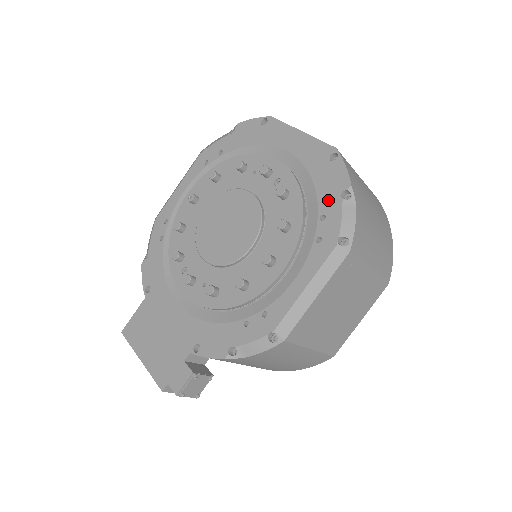
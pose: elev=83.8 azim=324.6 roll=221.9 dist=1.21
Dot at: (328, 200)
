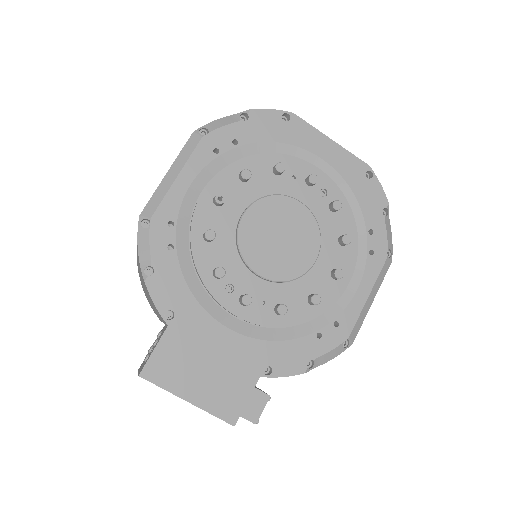
Dot at: (373, 216)
